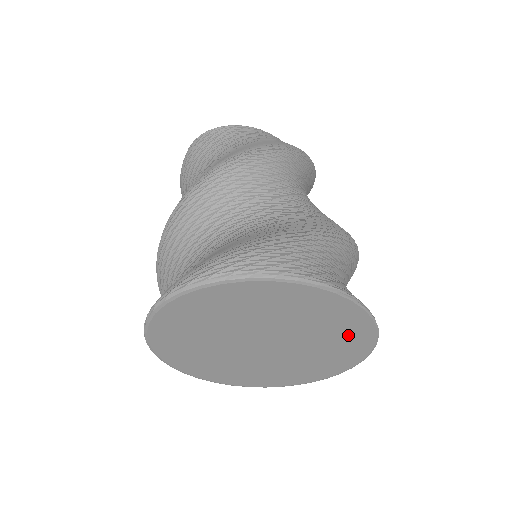
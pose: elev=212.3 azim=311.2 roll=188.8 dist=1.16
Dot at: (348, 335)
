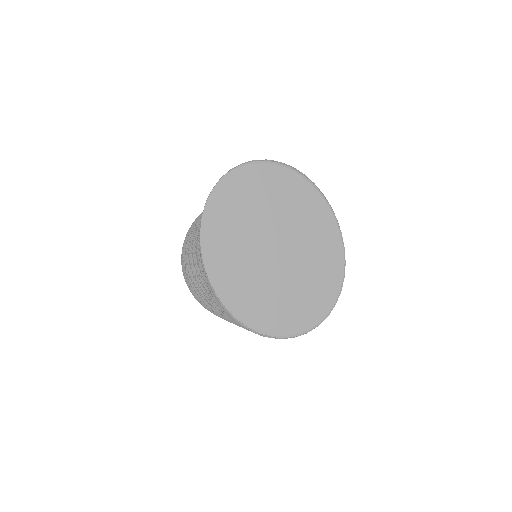
Dot at: (324, 275)
